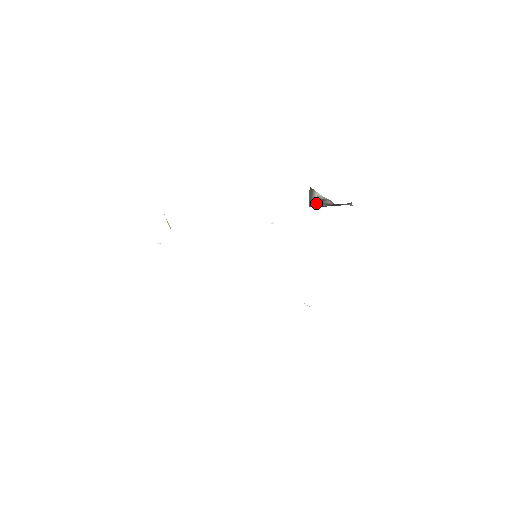
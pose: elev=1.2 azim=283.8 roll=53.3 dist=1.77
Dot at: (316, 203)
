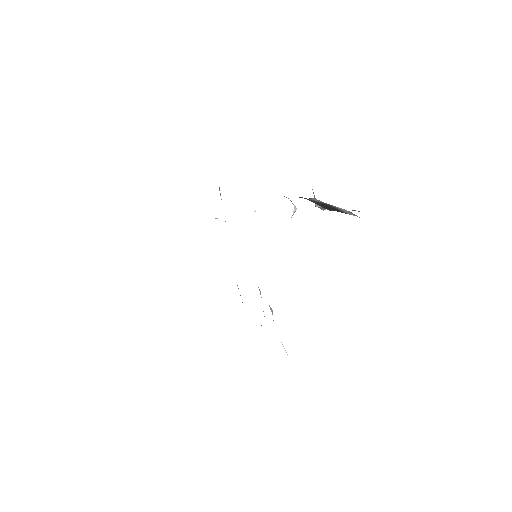
Dot at: occluded
